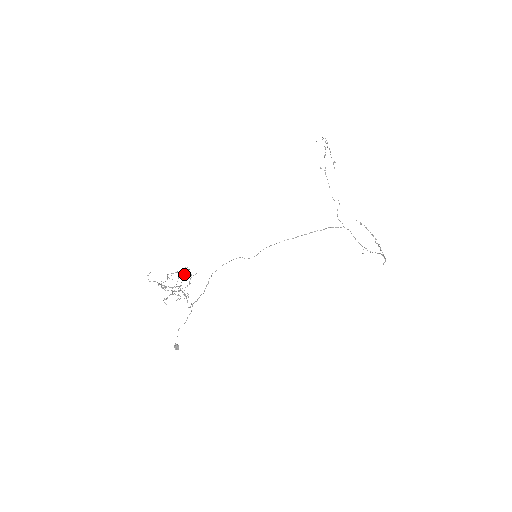
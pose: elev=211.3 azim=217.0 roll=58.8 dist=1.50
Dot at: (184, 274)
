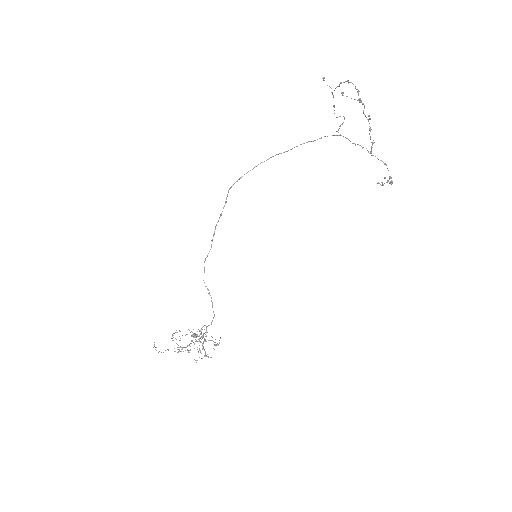
Dot at: (202, 338)
